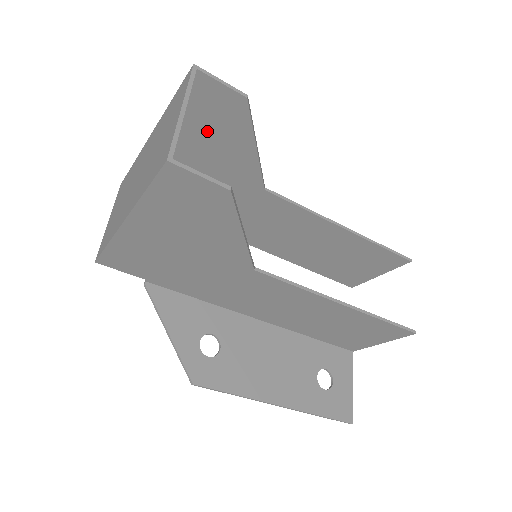
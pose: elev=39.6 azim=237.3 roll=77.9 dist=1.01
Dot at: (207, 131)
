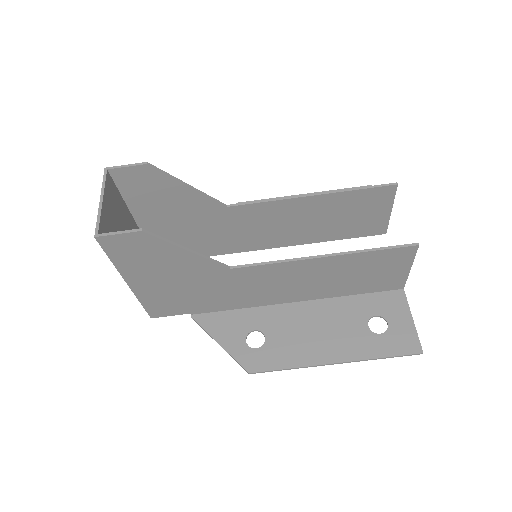
Dot at: (153, 197)
